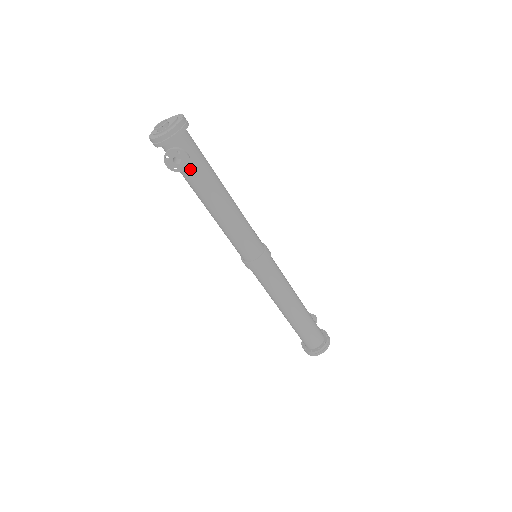
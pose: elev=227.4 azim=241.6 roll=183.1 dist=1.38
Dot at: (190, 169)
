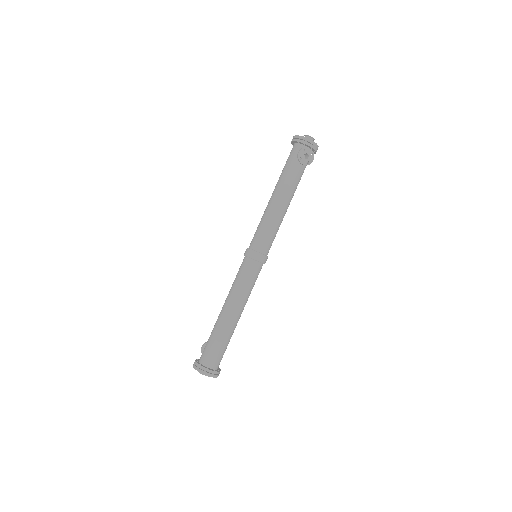
Dot at: (299, 169)
